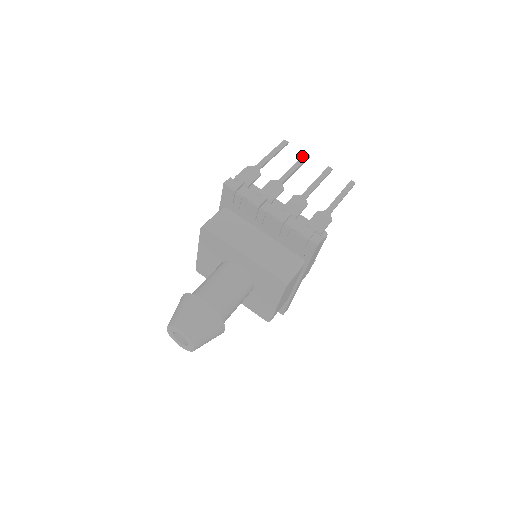
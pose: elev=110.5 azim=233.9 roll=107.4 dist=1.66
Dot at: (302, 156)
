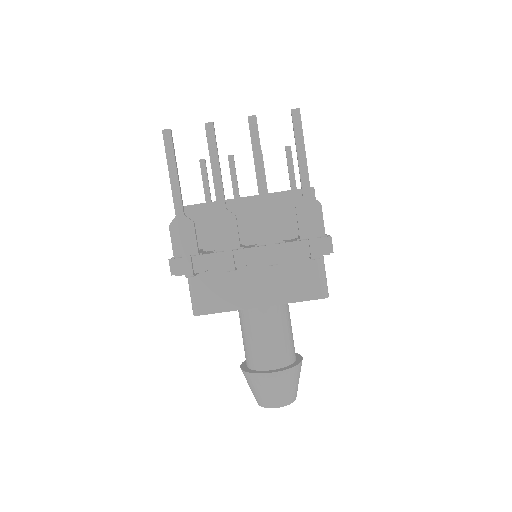
Dot at: (206, 136)
